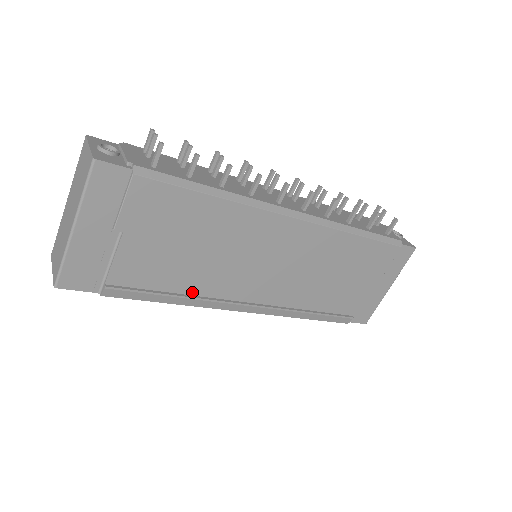
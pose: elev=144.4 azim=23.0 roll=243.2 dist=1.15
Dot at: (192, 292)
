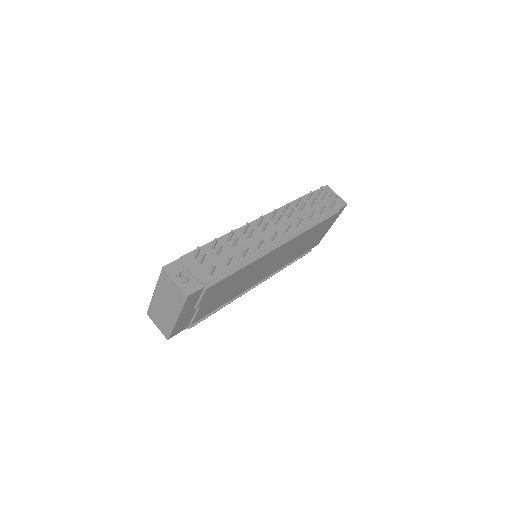
Dot at: (231, 299)
